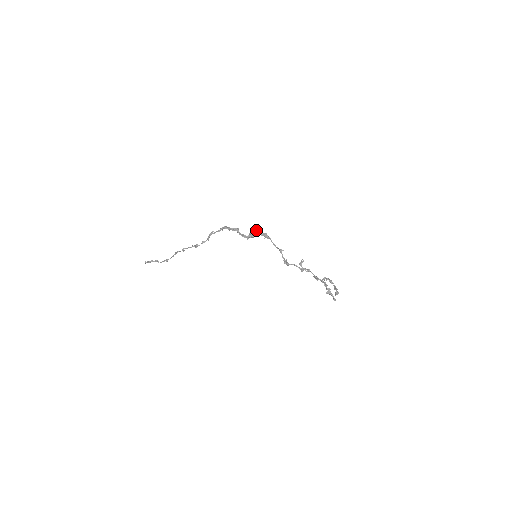
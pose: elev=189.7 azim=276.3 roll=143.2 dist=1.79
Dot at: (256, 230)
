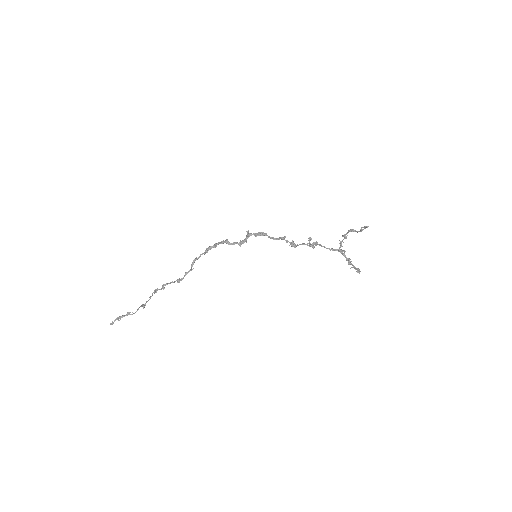
Dot at: (248, 233)
